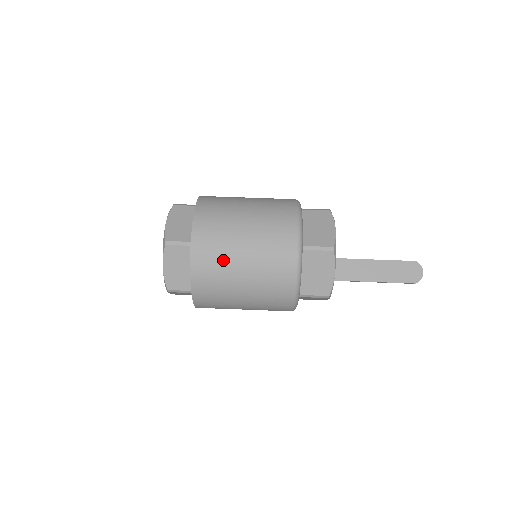
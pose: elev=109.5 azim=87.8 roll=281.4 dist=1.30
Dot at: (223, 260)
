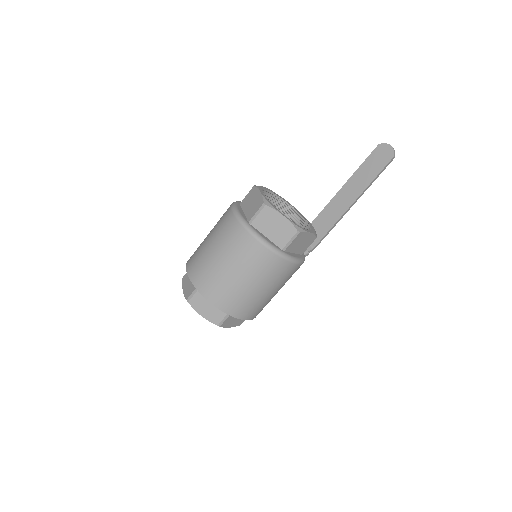
Dot at: (217, 277)
